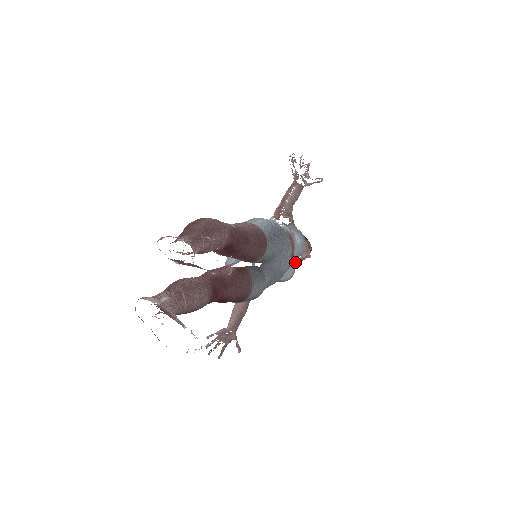
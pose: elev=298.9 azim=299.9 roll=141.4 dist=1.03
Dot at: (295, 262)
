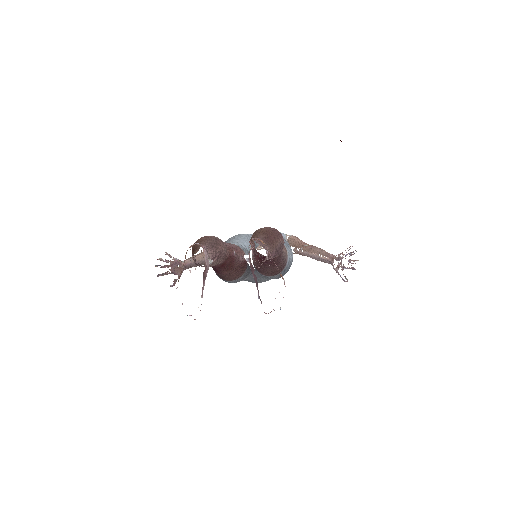
Dot at: occluded
